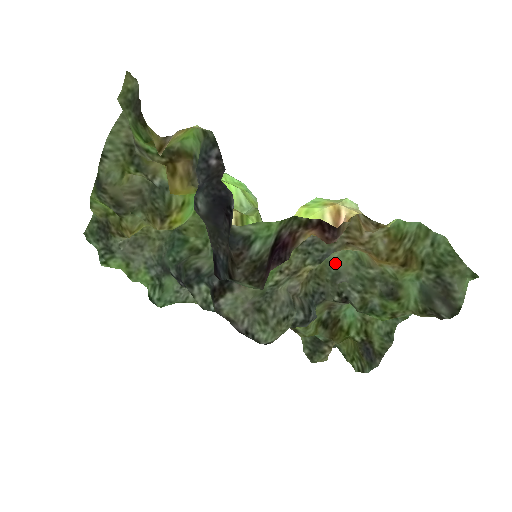
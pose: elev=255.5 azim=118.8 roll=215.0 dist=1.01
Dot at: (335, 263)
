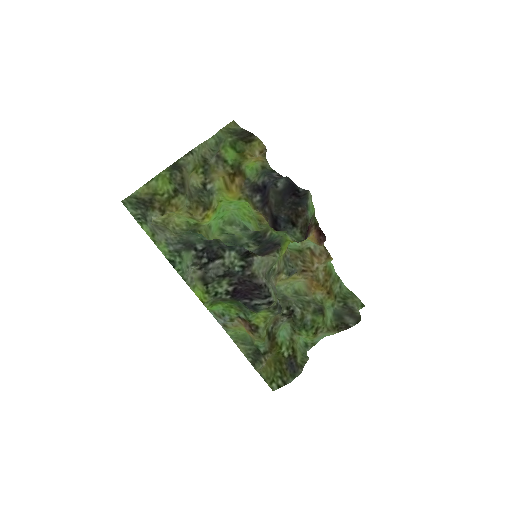
Dot at: (282, 292)
